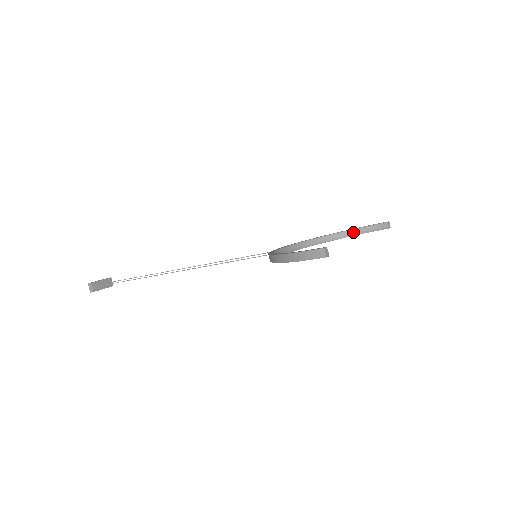
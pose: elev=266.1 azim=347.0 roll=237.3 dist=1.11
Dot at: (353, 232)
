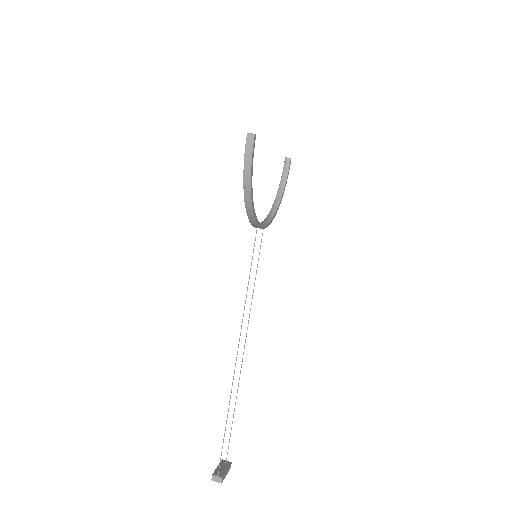
Dot at: (281, 186)
